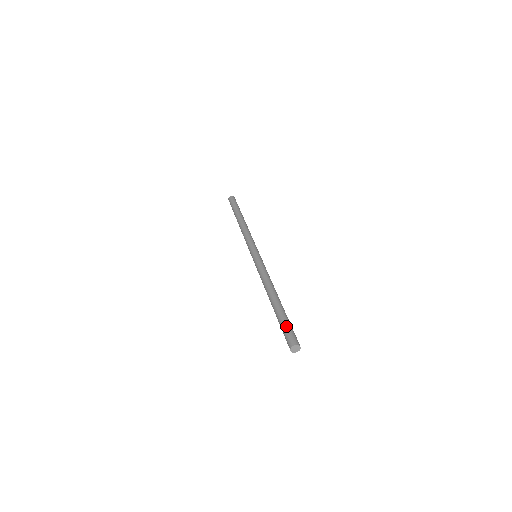
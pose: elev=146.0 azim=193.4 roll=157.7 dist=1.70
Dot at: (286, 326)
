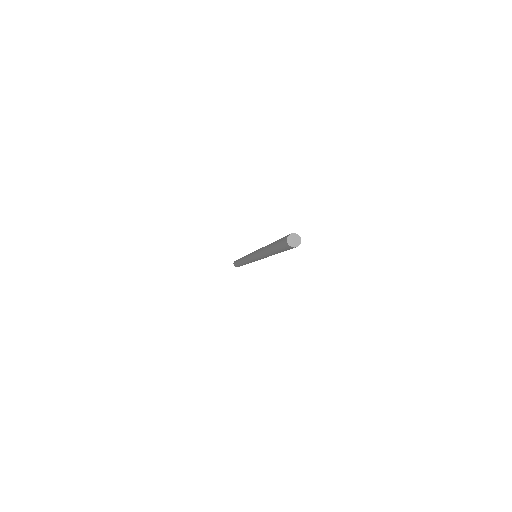
Dot at: occluded
